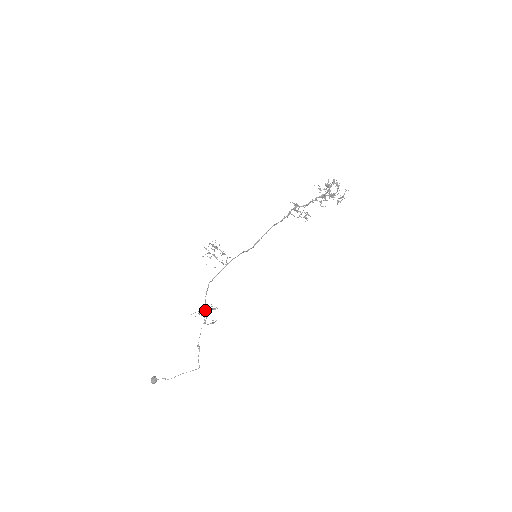
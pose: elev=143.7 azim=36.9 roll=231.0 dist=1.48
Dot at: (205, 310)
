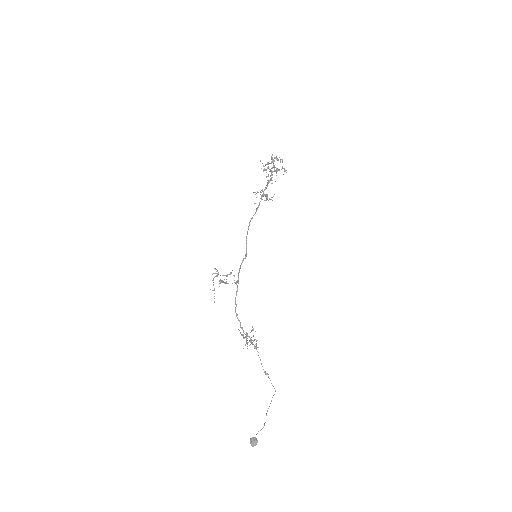
Dot at: occluded
